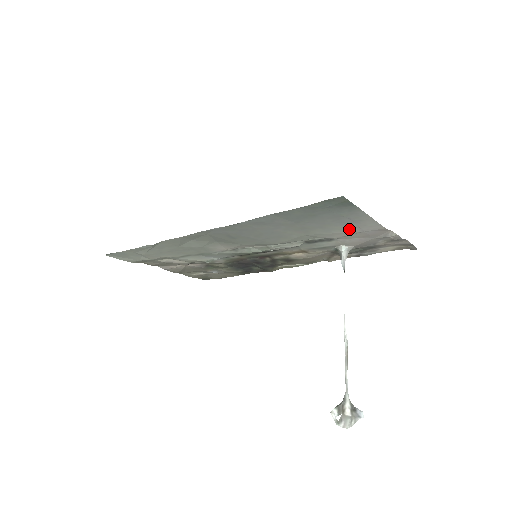
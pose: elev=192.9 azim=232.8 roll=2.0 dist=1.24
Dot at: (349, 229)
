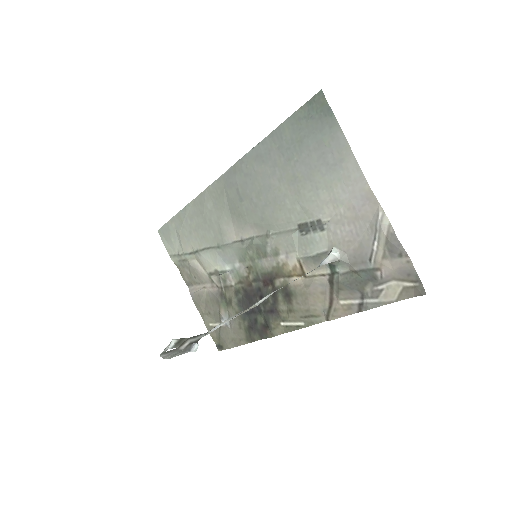
Dot at: (335, 188)
